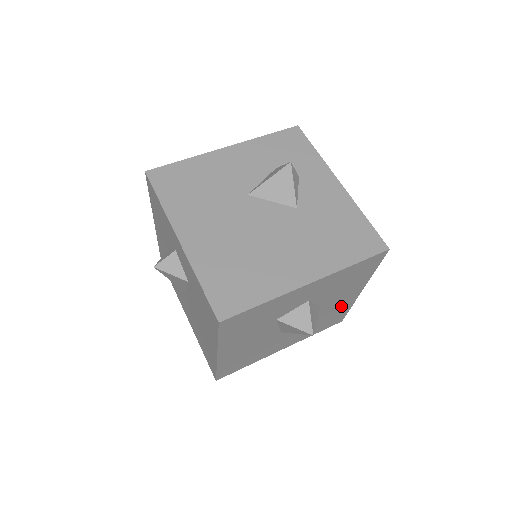
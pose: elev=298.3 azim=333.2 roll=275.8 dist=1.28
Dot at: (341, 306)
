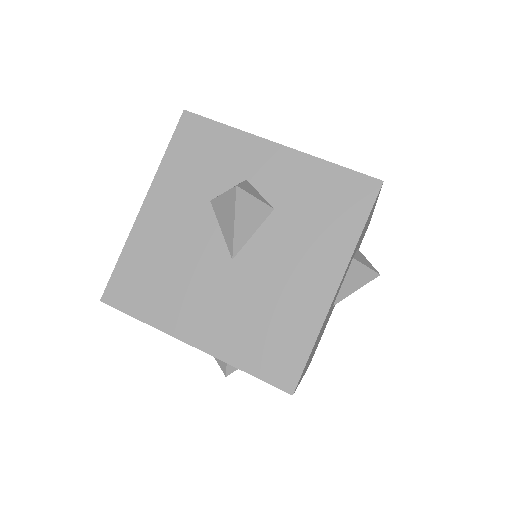
Dot at: occluded
